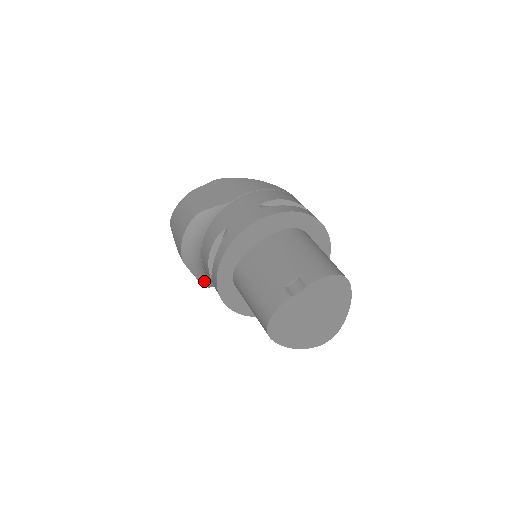
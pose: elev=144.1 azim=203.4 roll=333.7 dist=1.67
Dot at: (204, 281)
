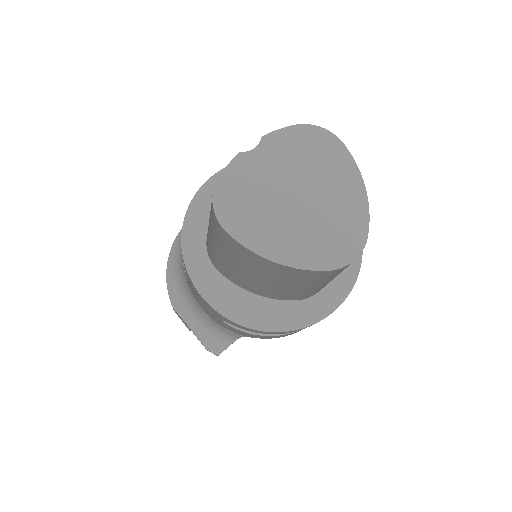
Dot at: (206, 338)
